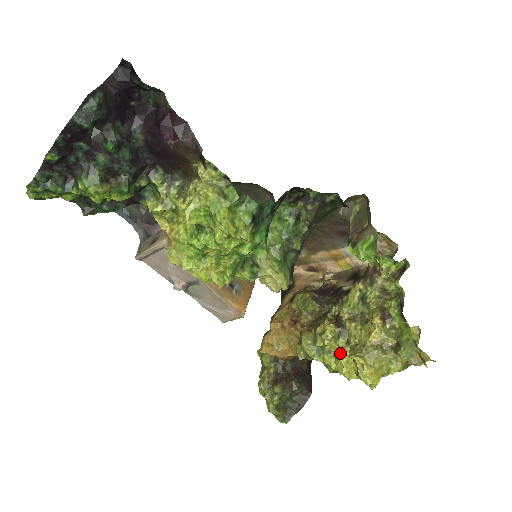
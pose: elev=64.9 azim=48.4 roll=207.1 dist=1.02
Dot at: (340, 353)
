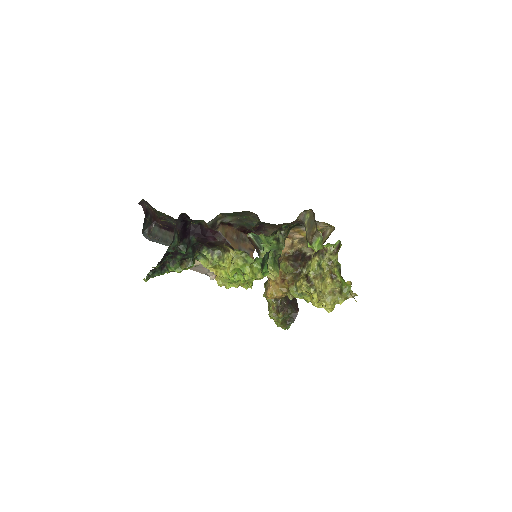
Dot at: (312, 296)
